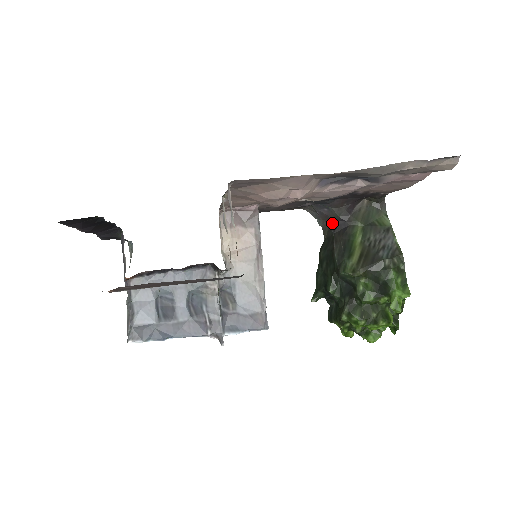
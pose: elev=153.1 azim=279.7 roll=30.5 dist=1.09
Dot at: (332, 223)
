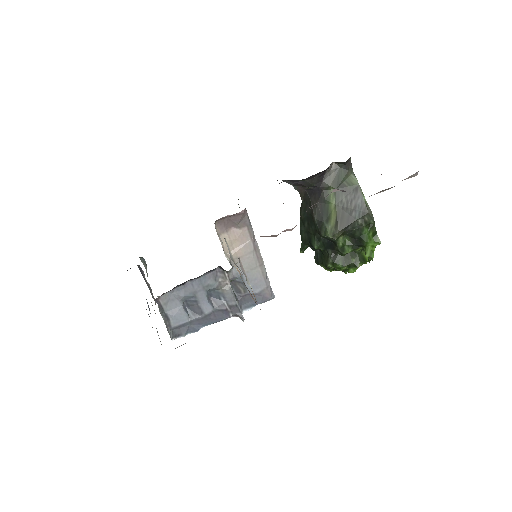
Dot at: (307, 189)
